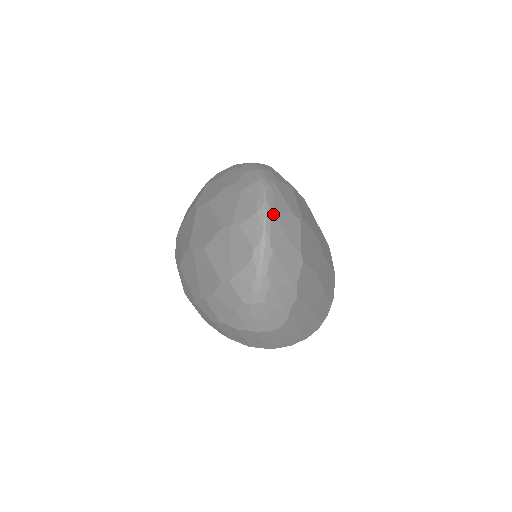
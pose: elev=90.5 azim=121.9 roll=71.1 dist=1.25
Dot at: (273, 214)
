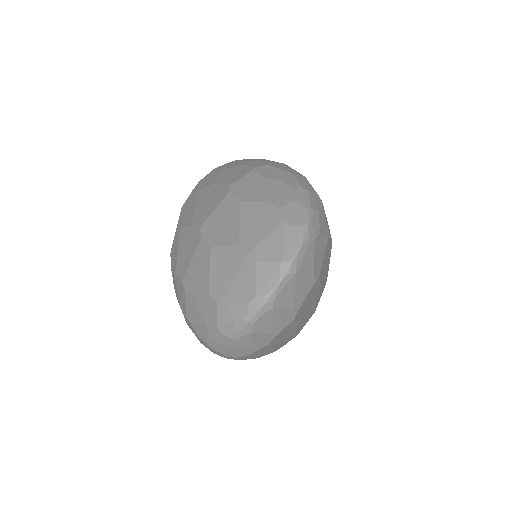
Dot at: (295, 273)
